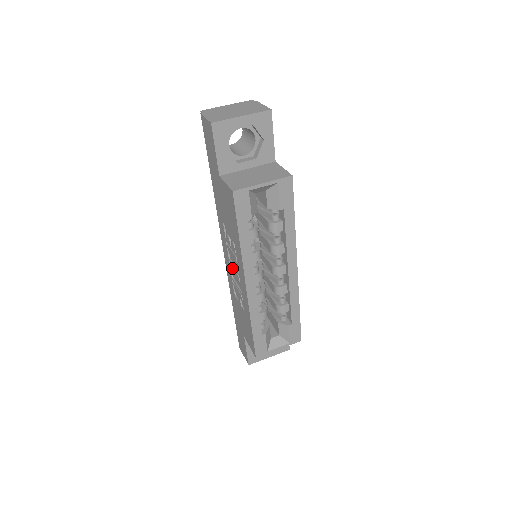
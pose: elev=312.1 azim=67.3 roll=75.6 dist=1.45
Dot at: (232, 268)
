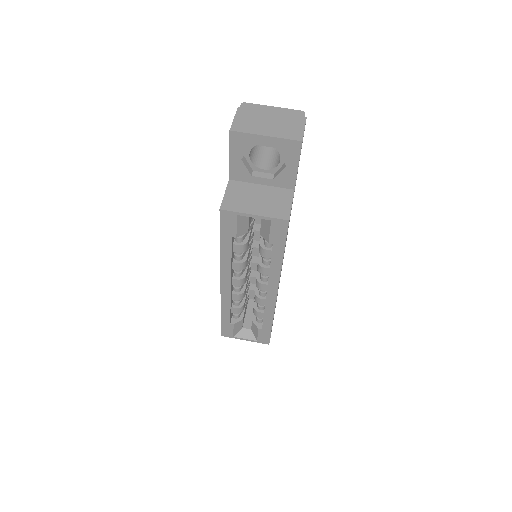
Dot at: occluded
